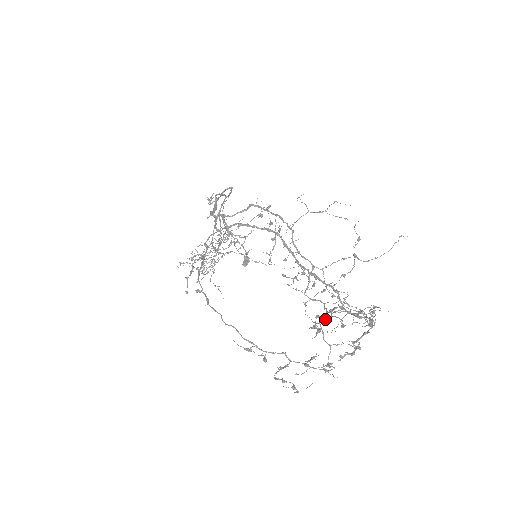
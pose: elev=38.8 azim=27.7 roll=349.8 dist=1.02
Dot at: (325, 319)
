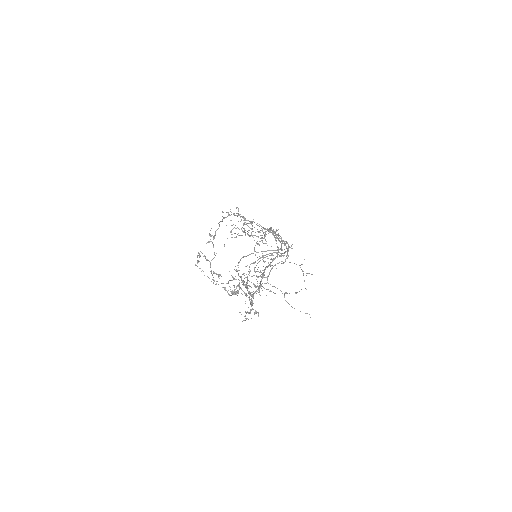
Dot at: occluded
